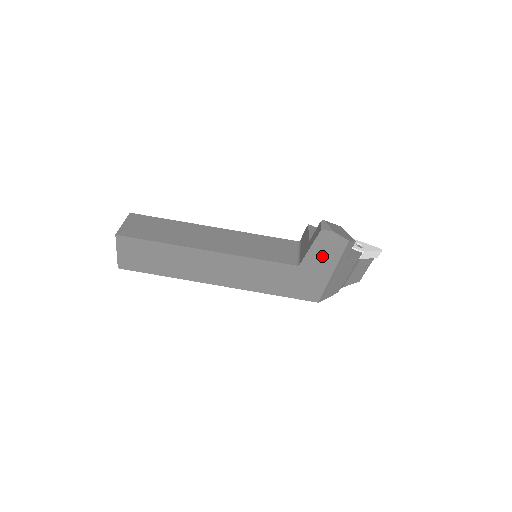
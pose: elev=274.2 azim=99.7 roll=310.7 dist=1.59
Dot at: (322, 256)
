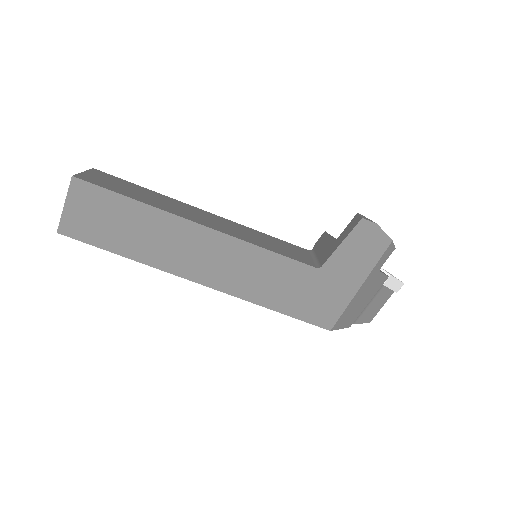
Dot at: (353, 258)
